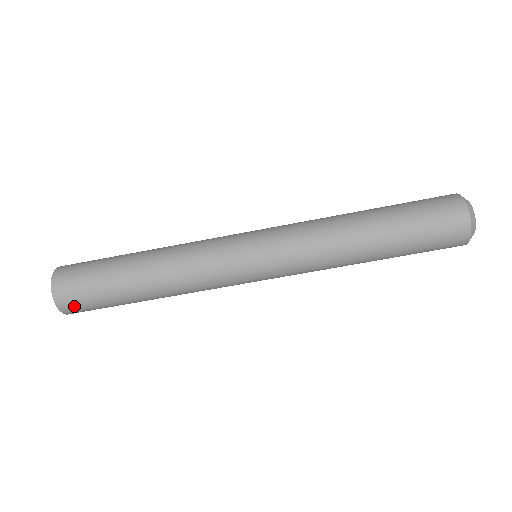
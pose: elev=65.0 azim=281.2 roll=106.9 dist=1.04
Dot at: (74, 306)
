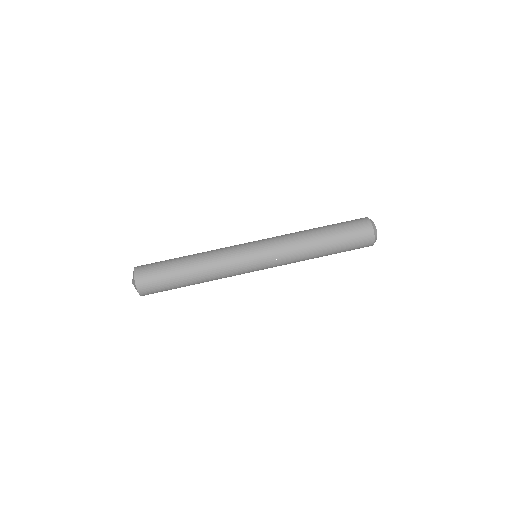
Dot at: (145, 281)
